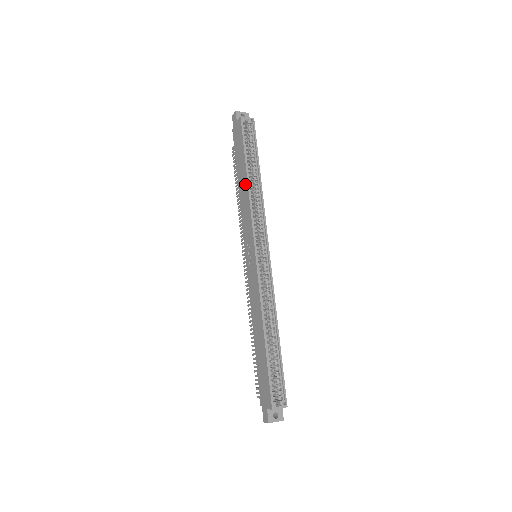
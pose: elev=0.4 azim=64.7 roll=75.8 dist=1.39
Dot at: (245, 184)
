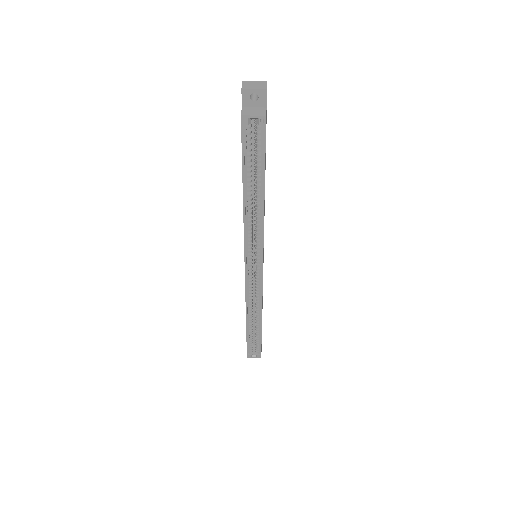
Dot at: occluded
